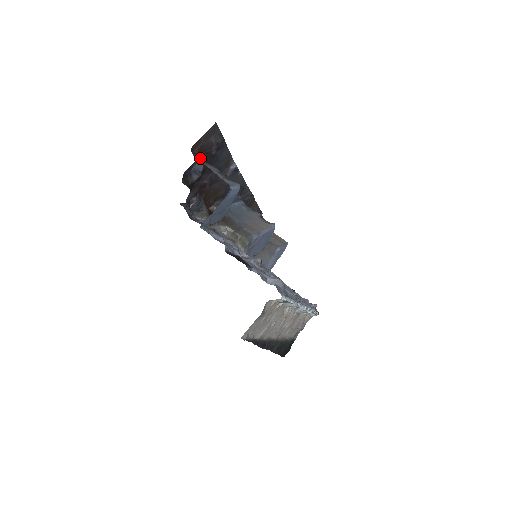
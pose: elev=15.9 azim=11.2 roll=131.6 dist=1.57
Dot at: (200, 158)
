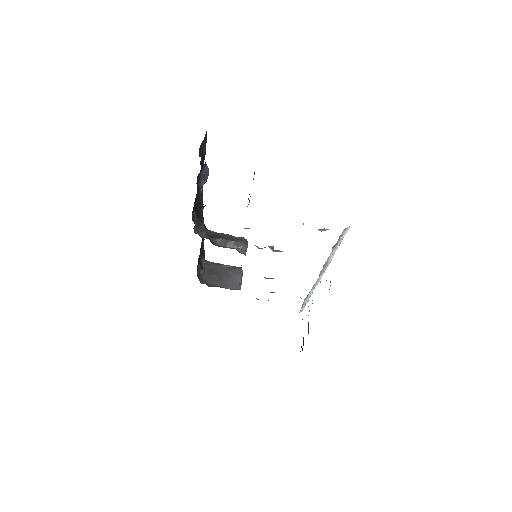
Dot at: (205, 162)
